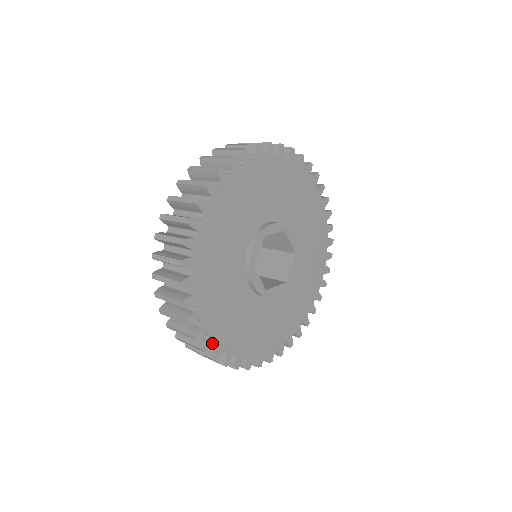
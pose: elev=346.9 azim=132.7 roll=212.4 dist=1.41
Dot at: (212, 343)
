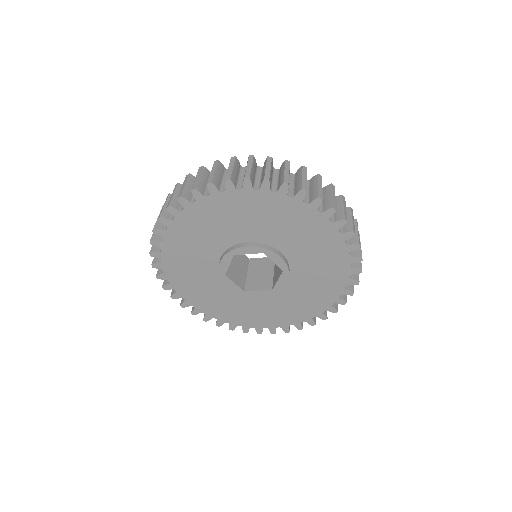
Dot at: (160, 246)
